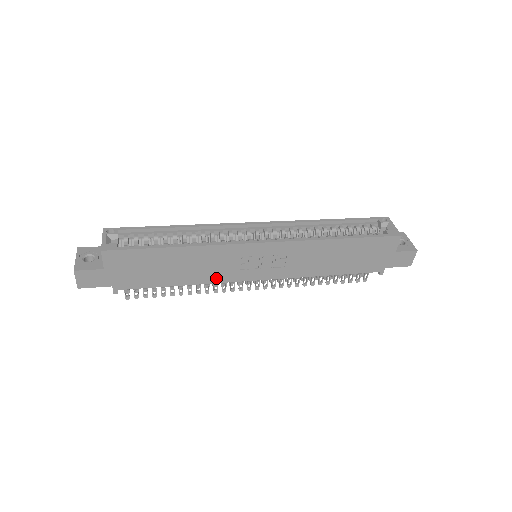
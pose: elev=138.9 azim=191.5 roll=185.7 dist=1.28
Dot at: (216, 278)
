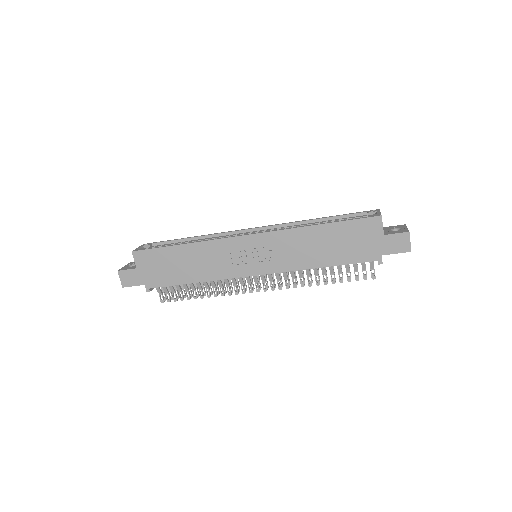
Dot at: (220, 274)
